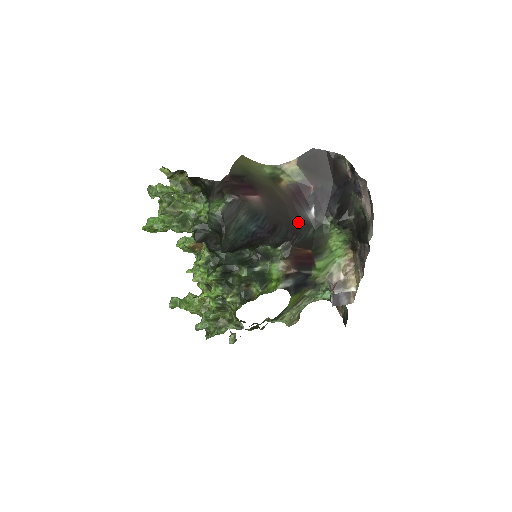
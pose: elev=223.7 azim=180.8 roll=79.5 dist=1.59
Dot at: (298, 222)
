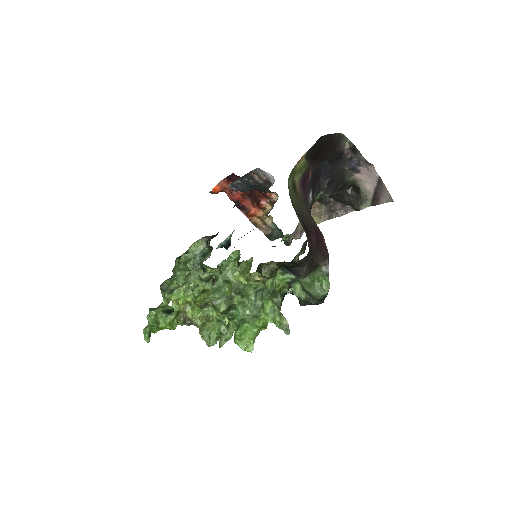
Dot at: occluded
